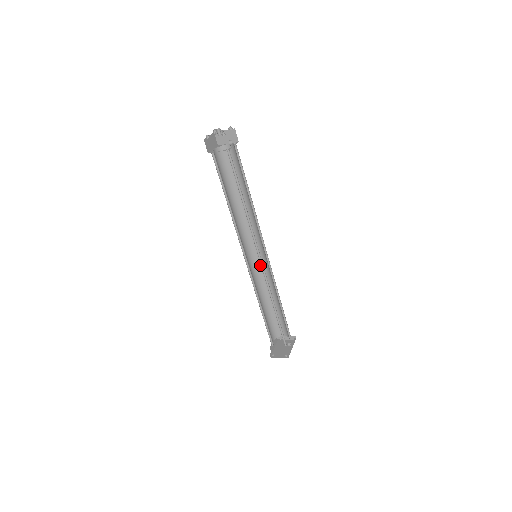
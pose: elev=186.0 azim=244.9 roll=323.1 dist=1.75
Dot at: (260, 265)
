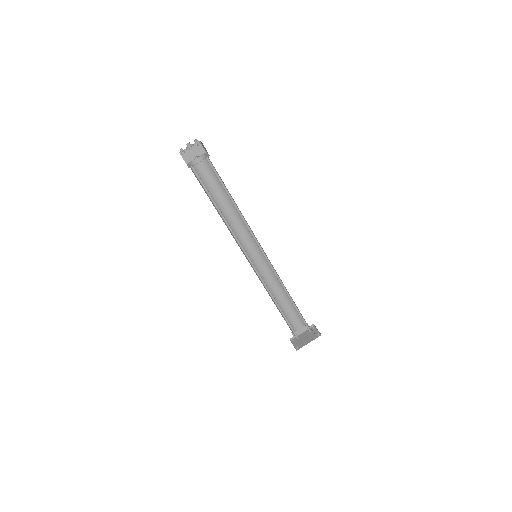
Dot at: occluded
